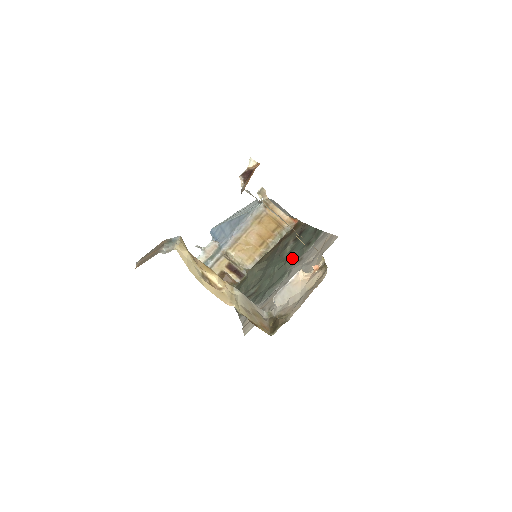
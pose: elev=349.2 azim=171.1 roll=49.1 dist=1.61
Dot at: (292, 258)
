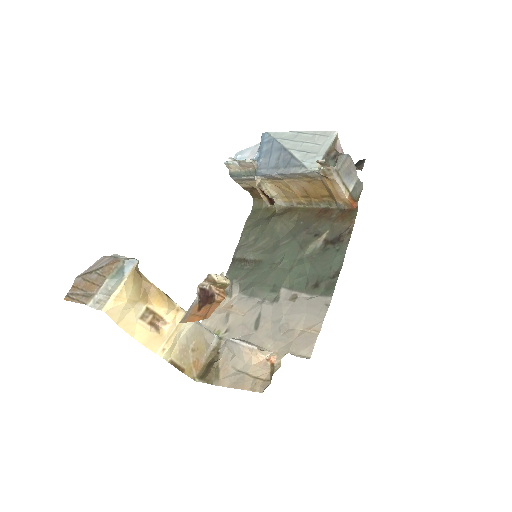
Dot at: (296, 277)
